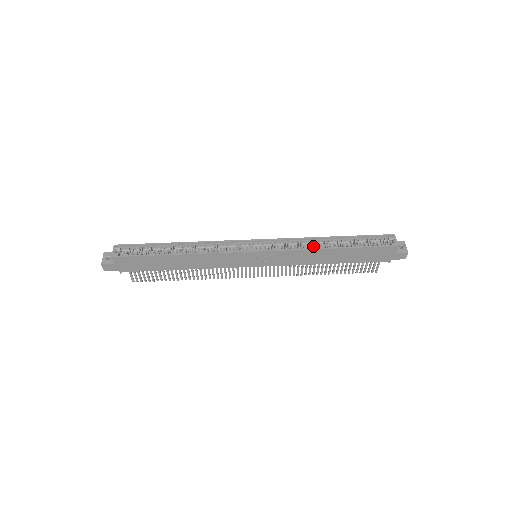
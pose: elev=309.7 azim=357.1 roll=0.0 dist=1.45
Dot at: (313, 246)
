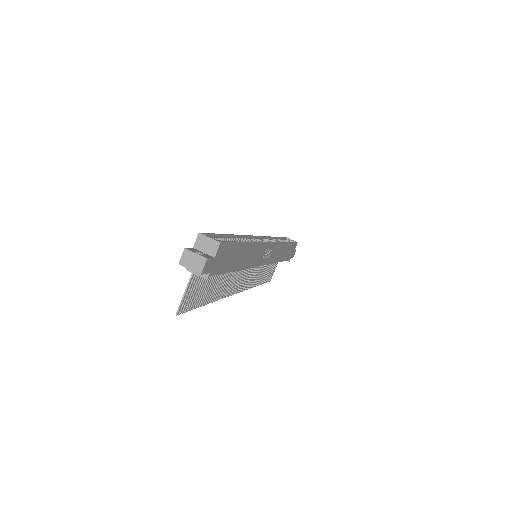
Dot at: occluded
